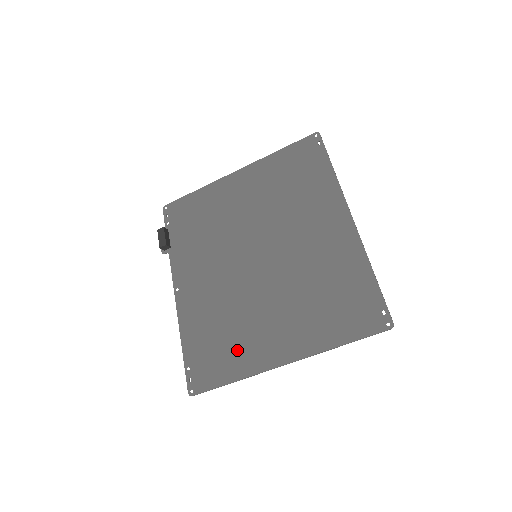
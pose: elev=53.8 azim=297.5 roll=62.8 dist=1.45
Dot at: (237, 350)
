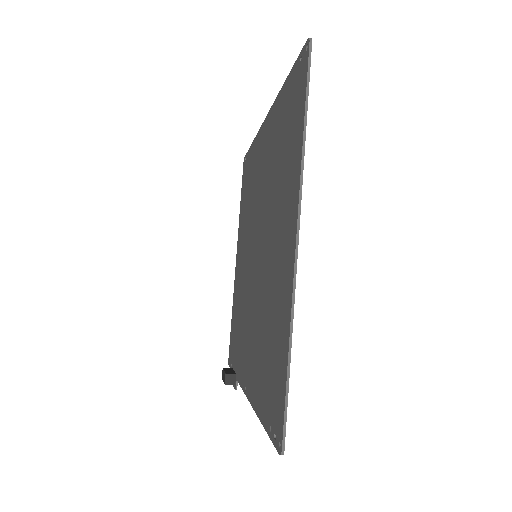
Dot at: (276, 324)
